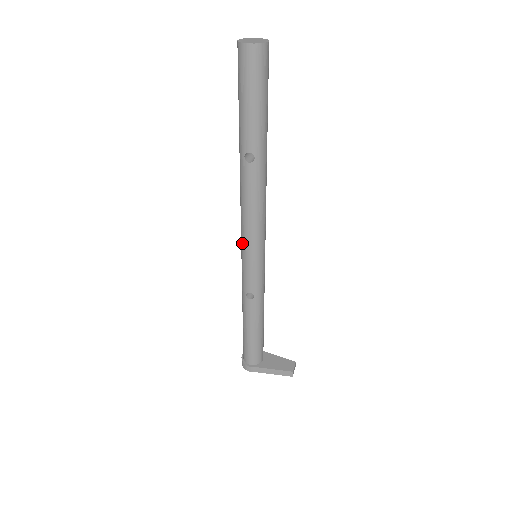
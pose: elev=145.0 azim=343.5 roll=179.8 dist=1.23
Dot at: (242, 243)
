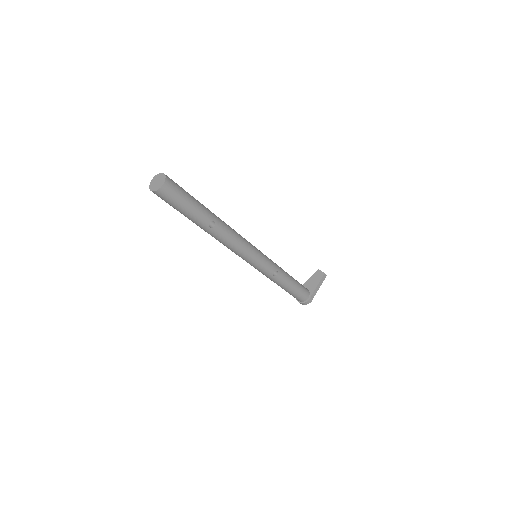
Dot at: (247, 260)
